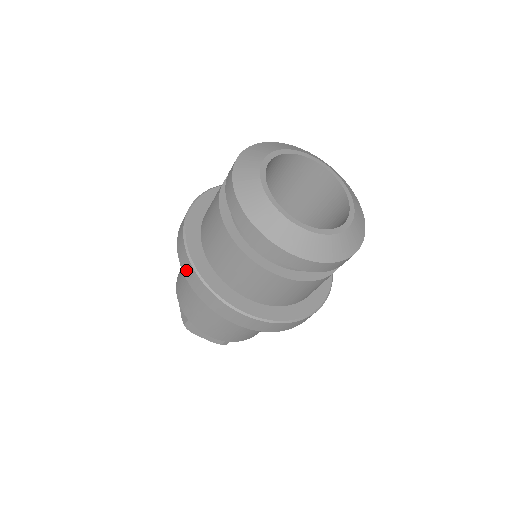
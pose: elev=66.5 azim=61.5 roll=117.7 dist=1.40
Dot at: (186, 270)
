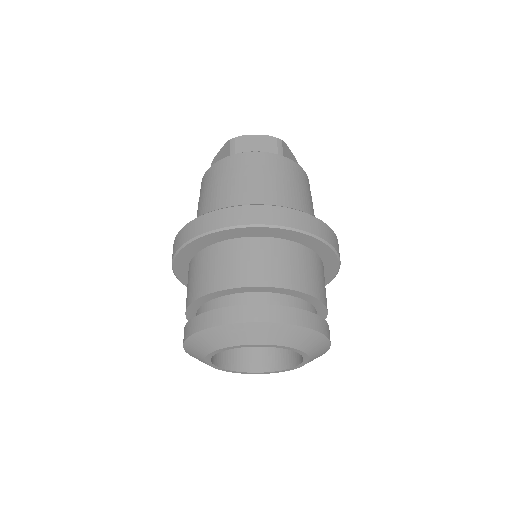
Dot at: occluded
